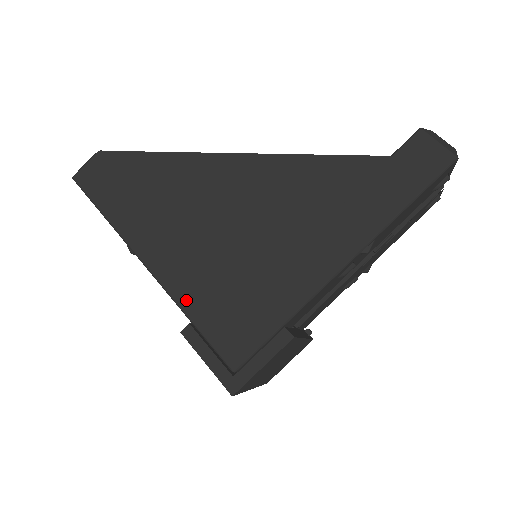
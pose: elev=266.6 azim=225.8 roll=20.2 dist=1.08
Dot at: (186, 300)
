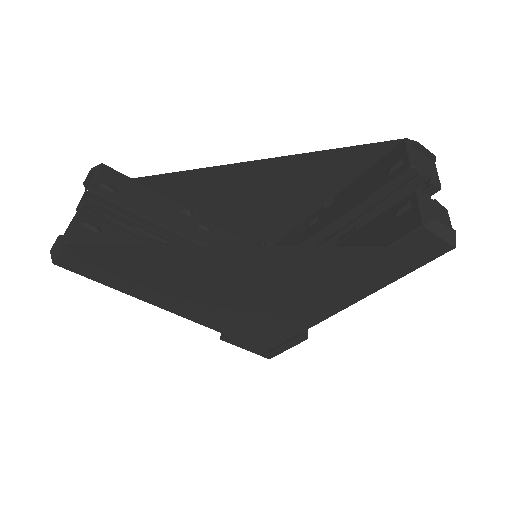
Dot at: (217, 327)
